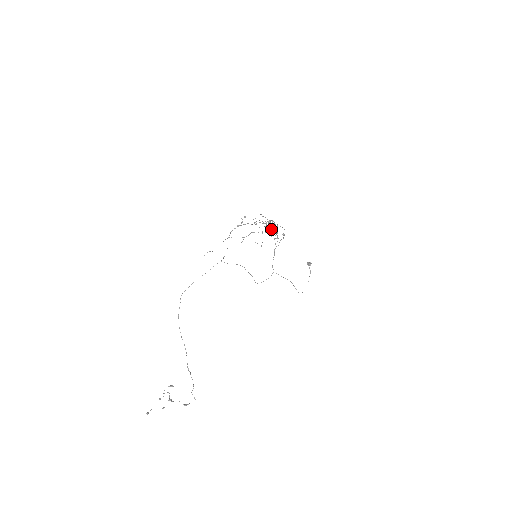
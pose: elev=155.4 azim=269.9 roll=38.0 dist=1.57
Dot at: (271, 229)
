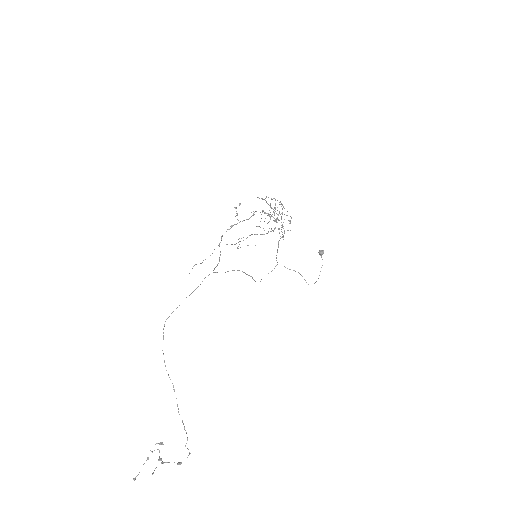
Dot at: (275, 227)
